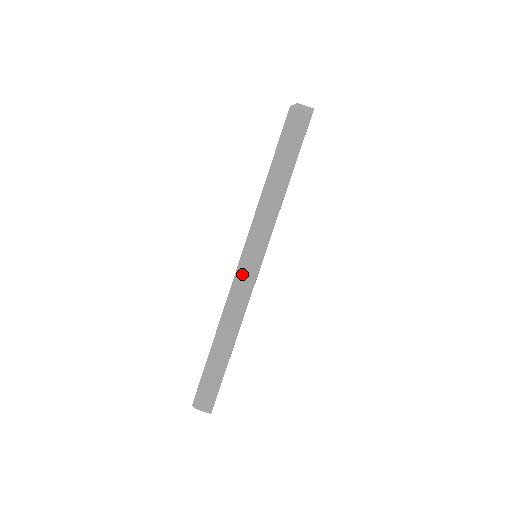
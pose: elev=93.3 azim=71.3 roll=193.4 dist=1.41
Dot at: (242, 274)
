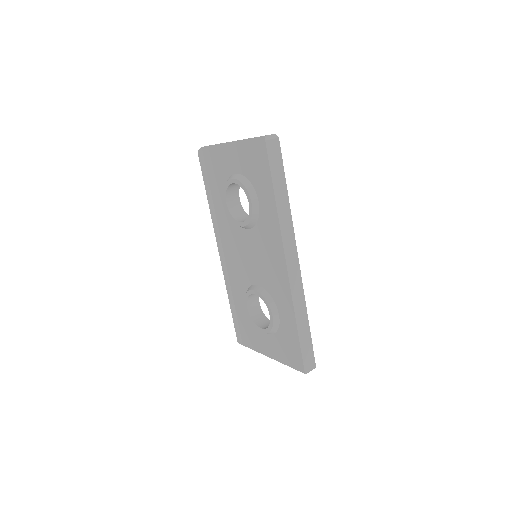
Dot at: (291, 269)
